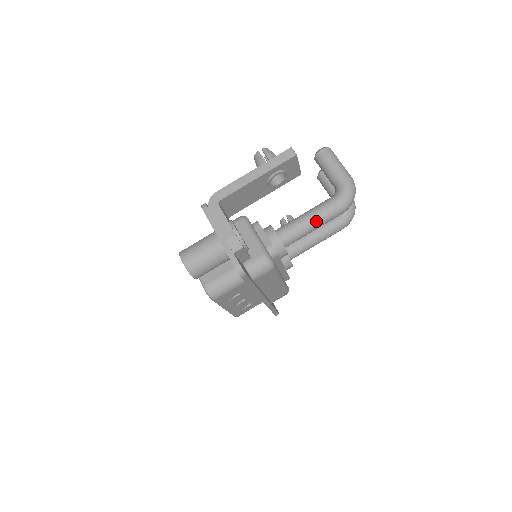
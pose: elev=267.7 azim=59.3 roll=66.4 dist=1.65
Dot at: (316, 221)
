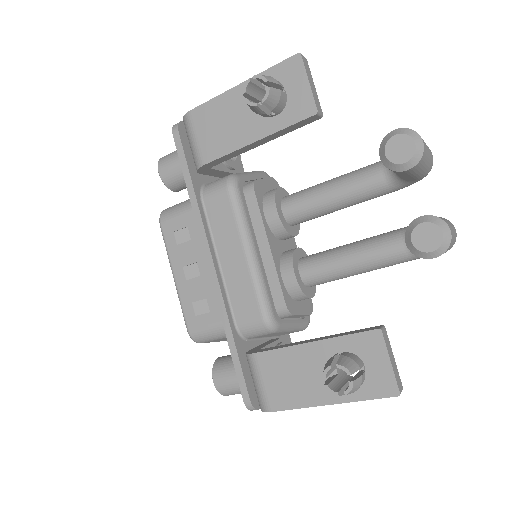
Dot at: occluded
